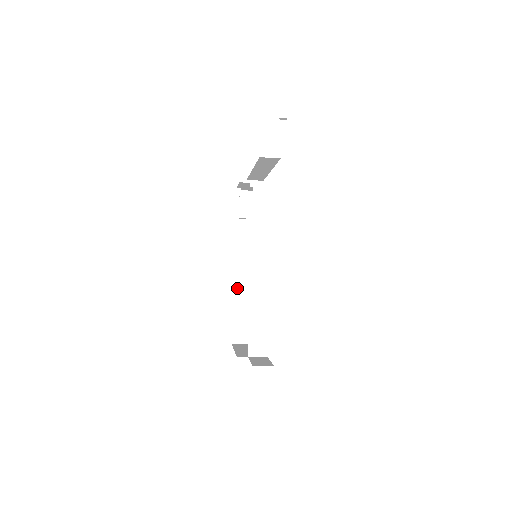
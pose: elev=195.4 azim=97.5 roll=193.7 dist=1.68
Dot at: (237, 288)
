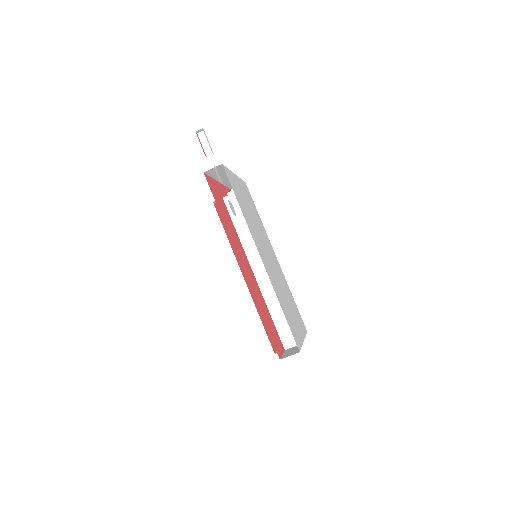
Dot at: occluded
